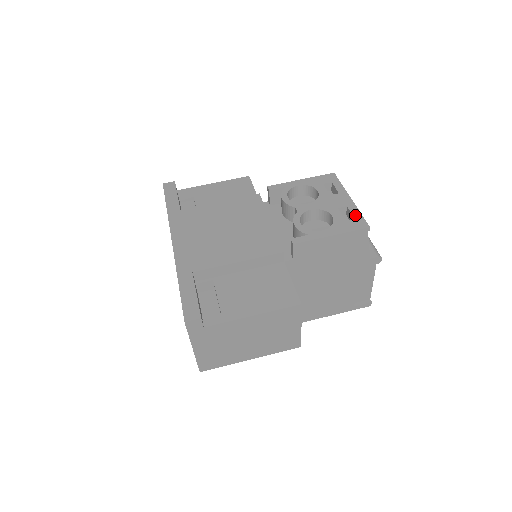
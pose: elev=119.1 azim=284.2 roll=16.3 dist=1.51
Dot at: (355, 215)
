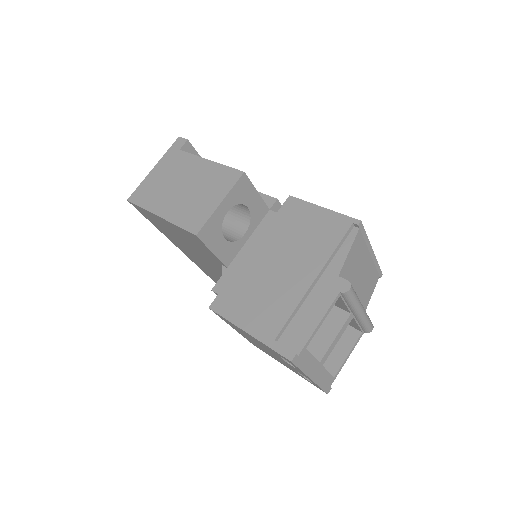
Dot at: occluded
